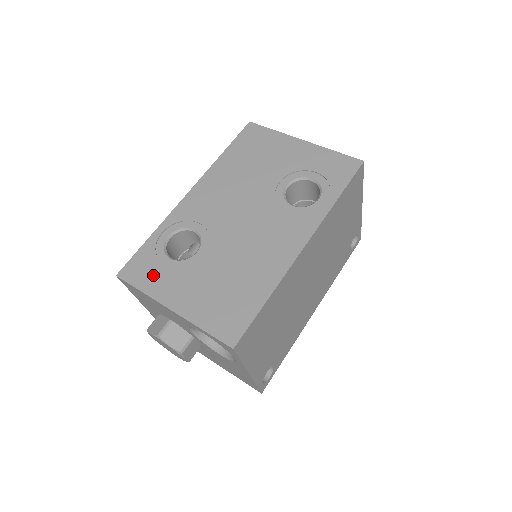
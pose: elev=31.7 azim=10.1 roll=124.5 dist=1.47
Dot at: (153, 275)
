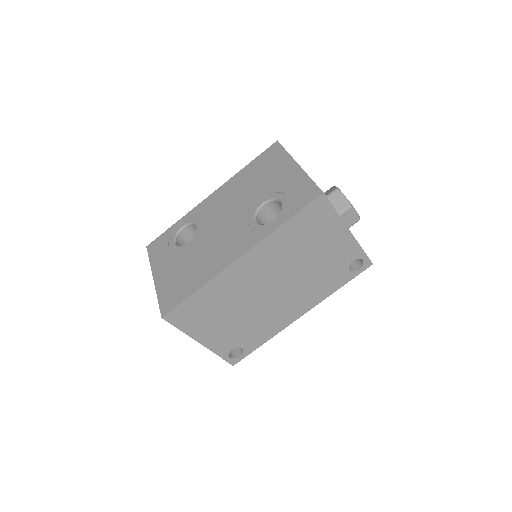
Dot at: (160, 252)
